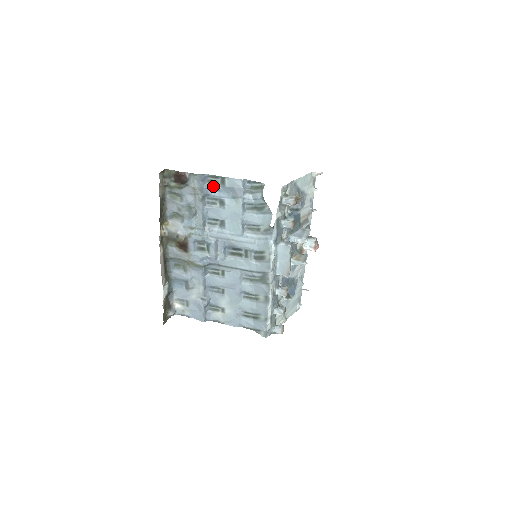
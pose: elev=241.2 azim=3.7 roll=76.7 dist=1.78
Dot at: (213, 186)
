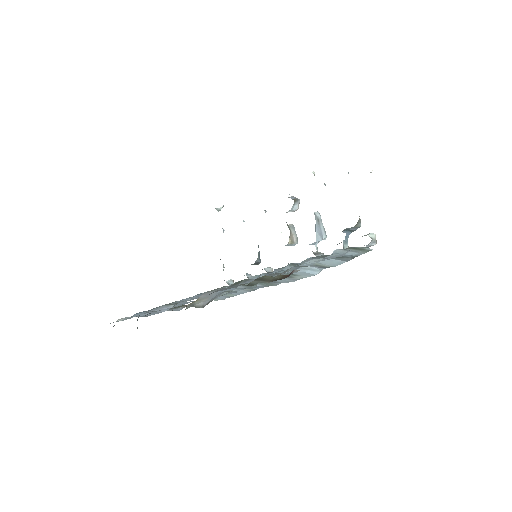
Dot at: (307, 261)
